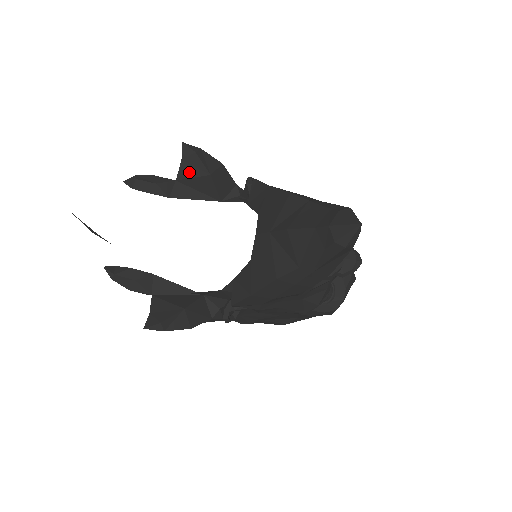
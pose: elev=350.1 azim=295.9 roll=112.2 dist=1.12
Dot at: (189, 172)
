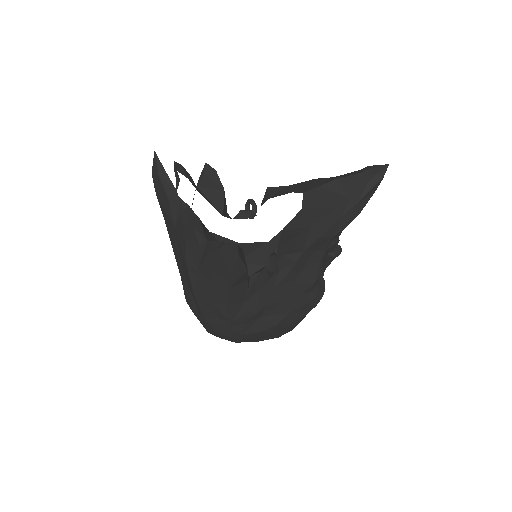
Dot at: (208, 183)
